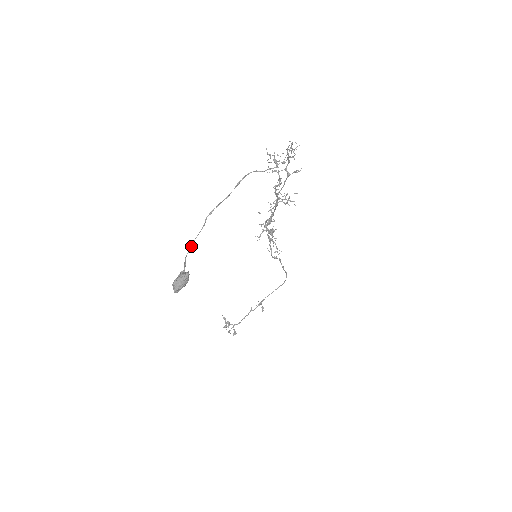
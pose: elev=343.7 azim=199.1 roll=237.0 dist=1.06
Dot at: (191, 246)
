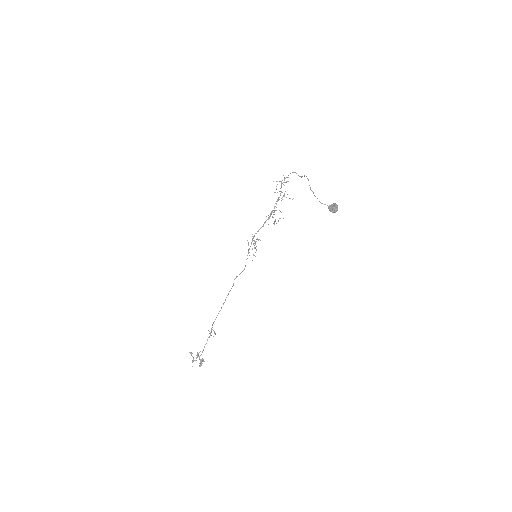
Dot at: occluded
